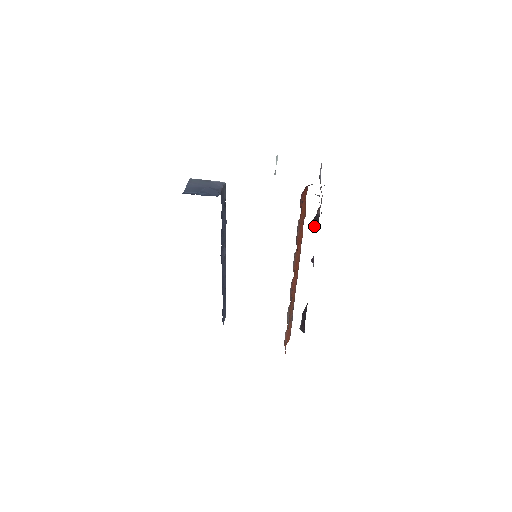
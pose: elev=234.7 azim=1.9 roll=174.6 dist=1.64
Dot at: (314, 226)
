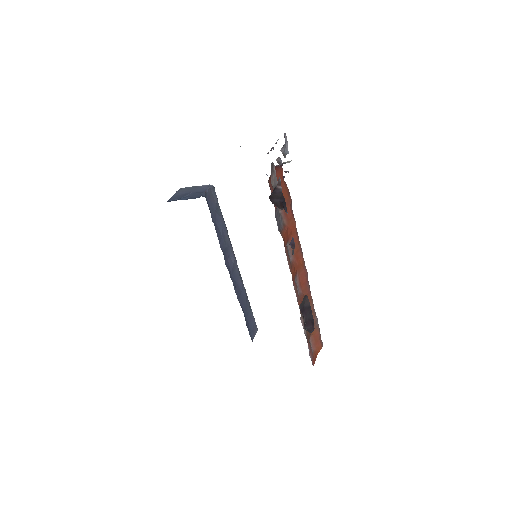
Dot at: (276, 203)
